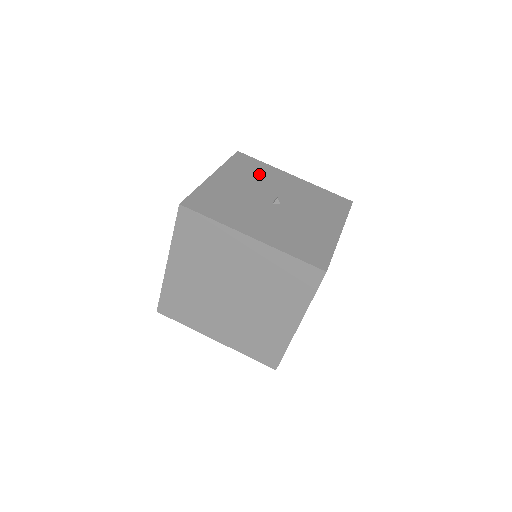
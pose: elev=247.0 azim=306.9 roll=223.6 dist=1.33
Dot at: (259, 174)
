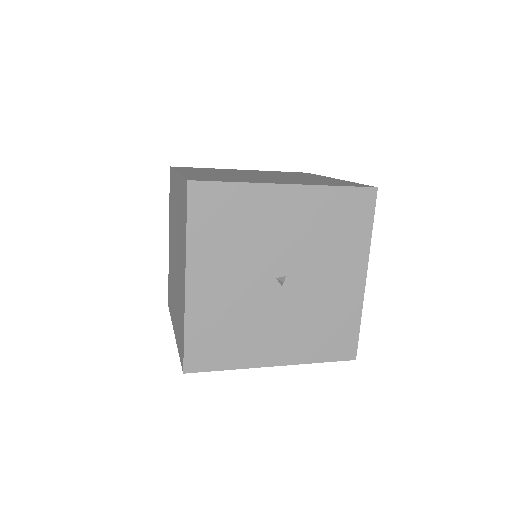
Dot at: (336, 237)
